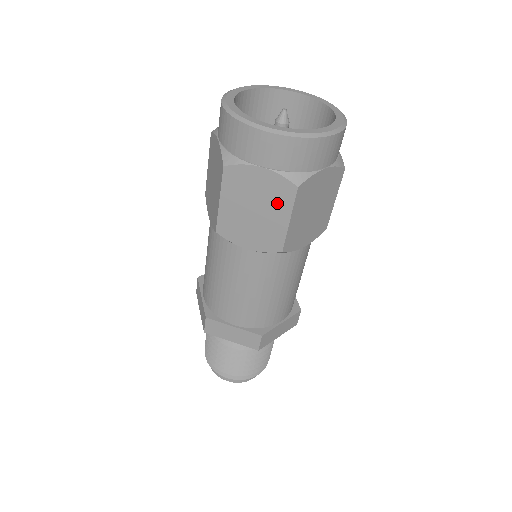
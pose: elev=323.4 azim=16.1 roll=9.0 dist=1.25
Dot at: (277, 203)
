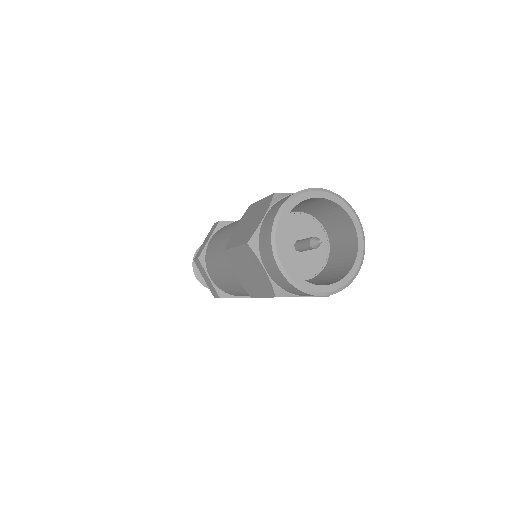
Dot at: occluded
